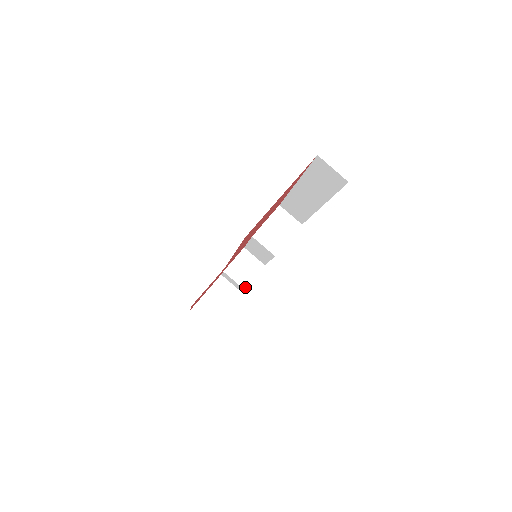
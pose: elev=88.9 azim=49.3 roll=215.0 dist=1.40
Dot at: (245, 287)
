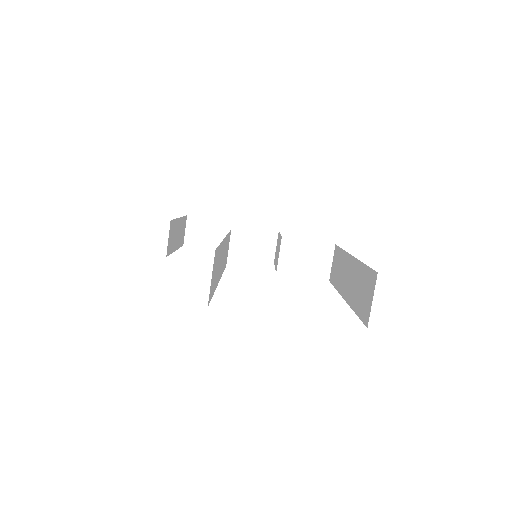
Dot at: (239, 256)
